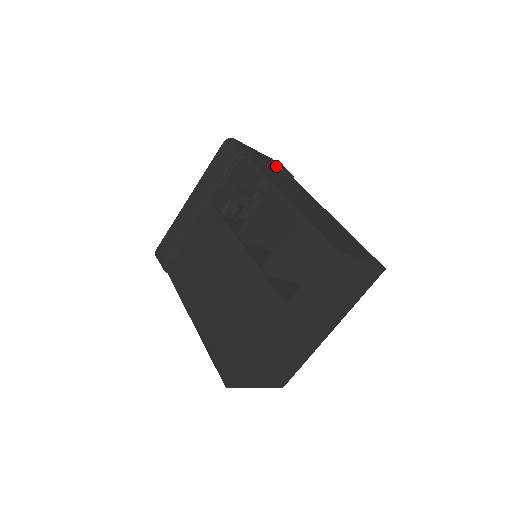
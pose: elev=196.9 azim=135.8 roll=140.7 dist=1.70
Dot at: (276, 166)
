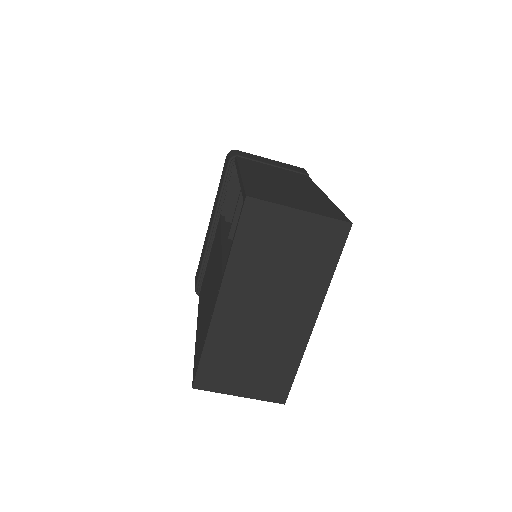
Dot at: (284, 167)
